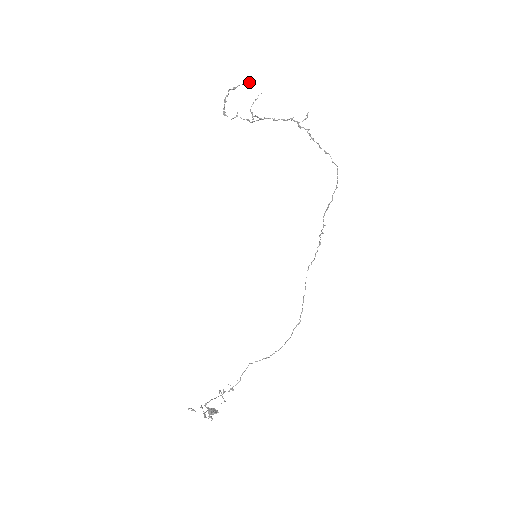
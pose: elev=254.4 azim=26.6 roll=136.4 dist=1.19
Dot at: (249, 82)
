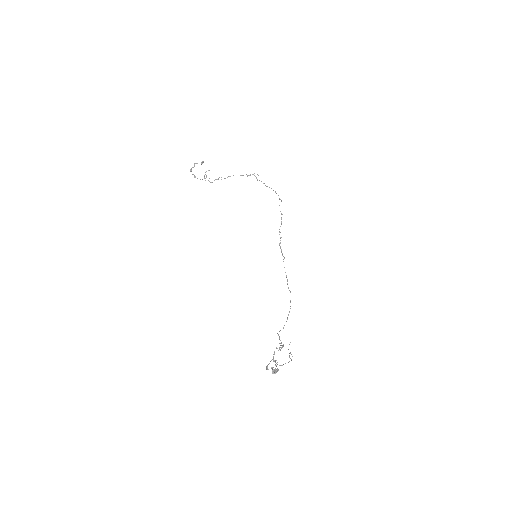
Dot at: (203, 162)
